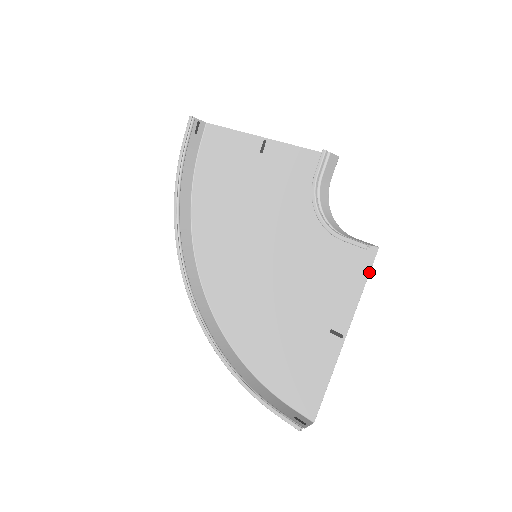
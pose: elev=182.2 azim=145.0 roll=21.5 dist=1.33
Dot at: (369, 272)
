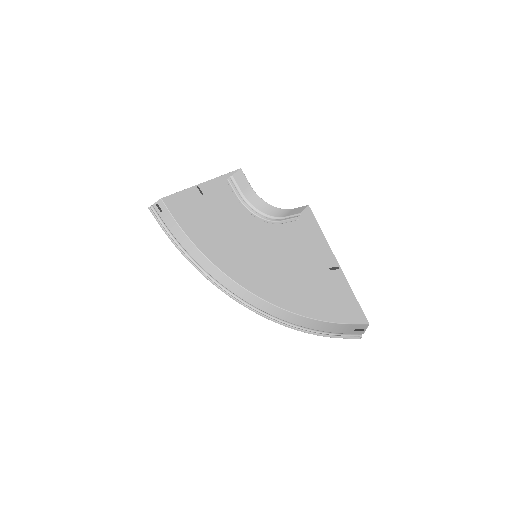
Dot at: (317, 223)
